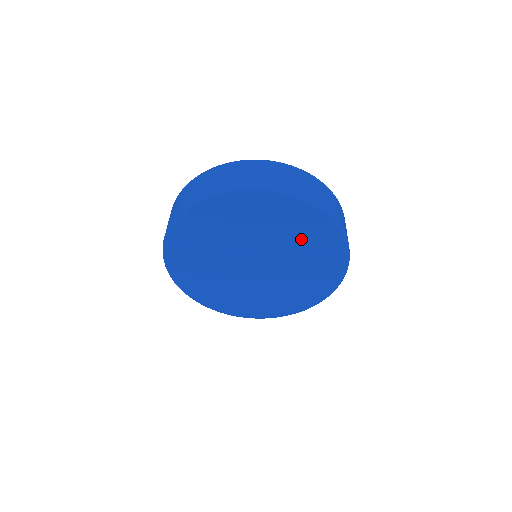
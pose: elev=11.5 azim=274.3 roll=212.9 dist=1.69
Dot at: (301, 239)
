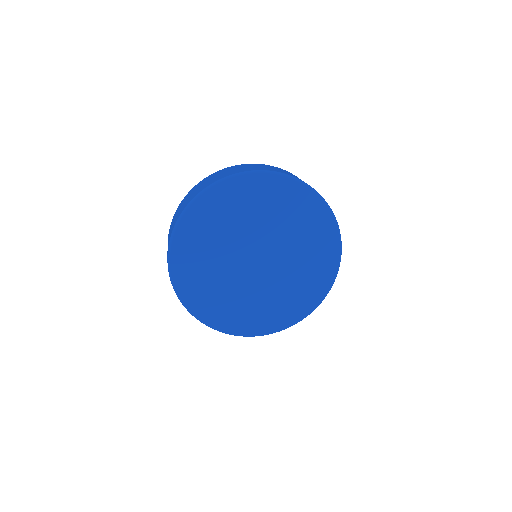
Dot at: (305, 234)
